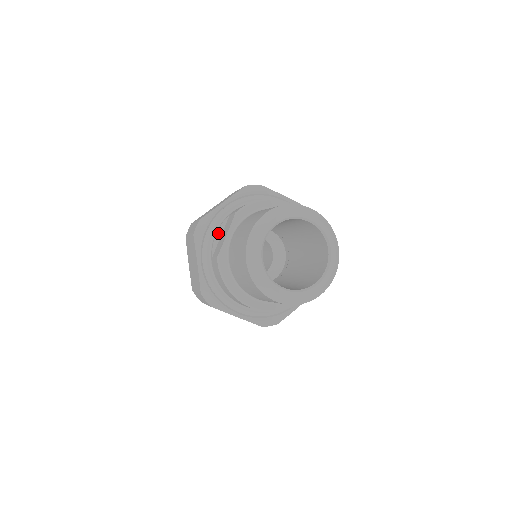
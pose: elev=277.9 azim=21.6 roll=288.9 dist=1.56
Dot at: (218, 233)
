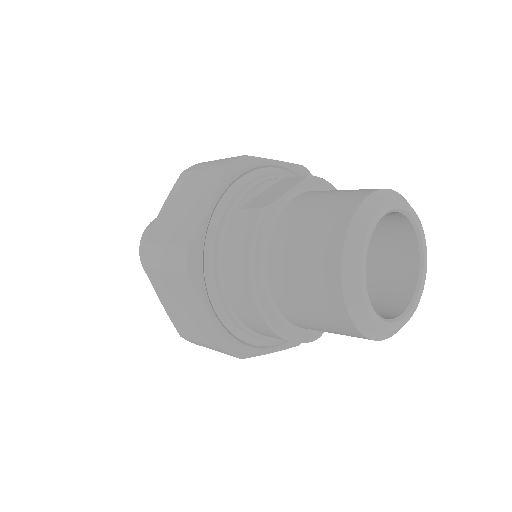
Dot at: (261, 187)
